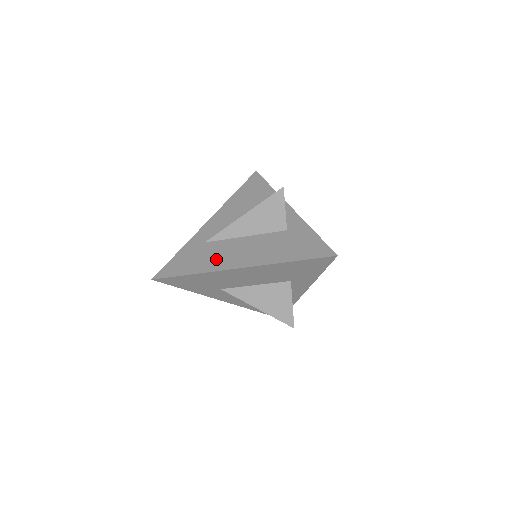
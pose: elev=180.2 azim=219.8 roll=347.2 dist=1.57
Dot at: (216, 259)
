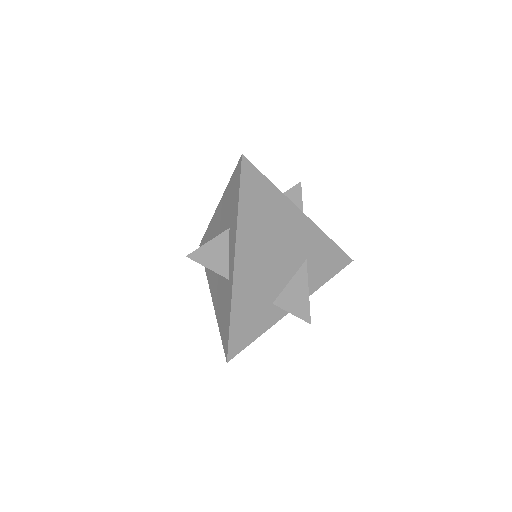
Dot at: occluded
